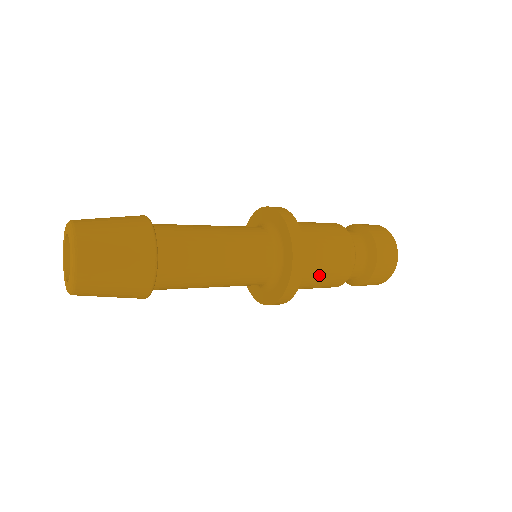
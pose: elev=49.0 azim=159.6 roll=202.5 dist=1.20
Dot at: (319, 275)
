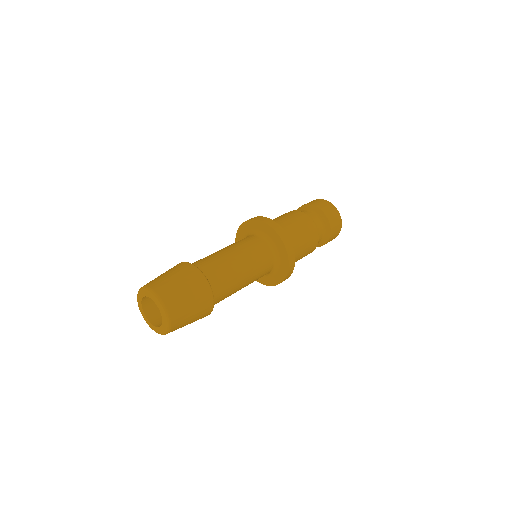
Dot at: (298, 259)
